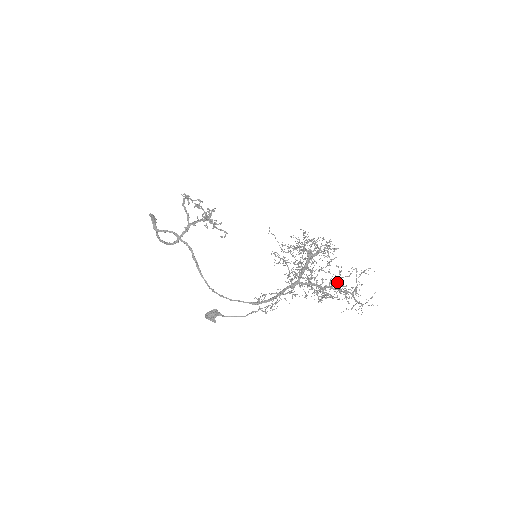
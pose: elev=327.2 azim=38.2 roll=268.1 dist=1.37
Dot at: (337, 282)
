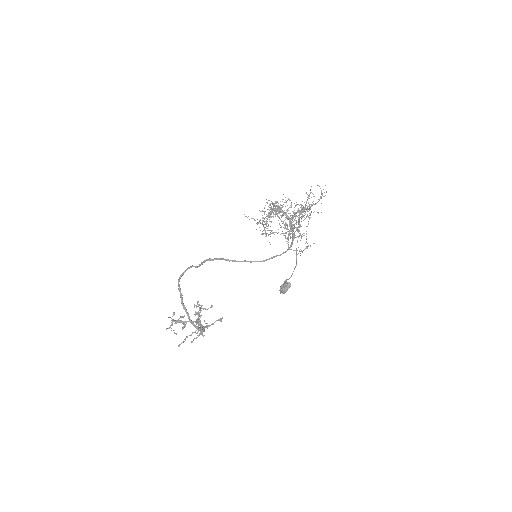
Dot at: (301, 212)
